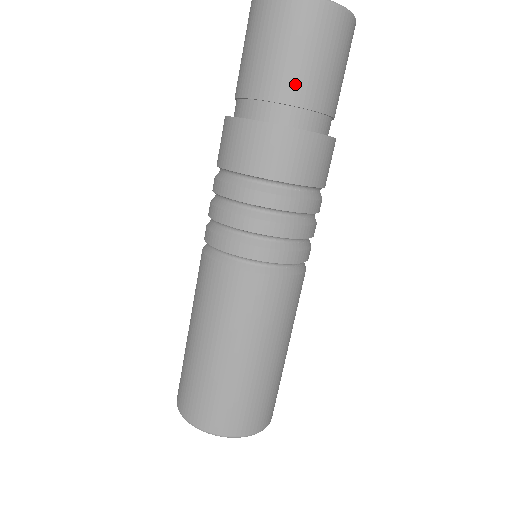
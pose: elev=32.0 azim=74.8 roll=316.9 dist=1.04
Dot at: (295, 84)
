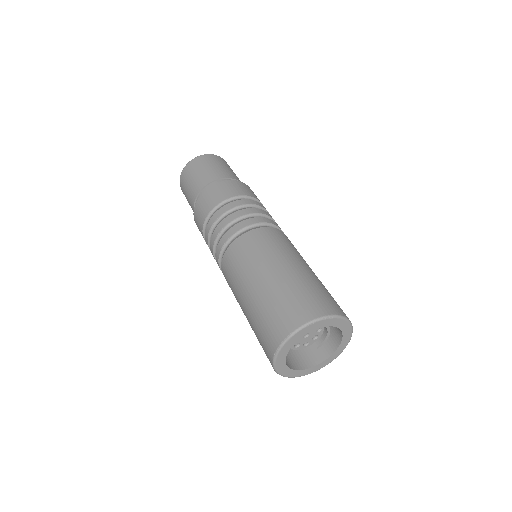
Dot at: (200, 182)
